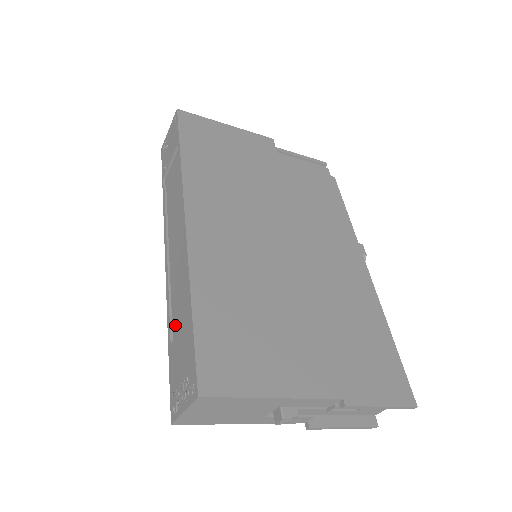
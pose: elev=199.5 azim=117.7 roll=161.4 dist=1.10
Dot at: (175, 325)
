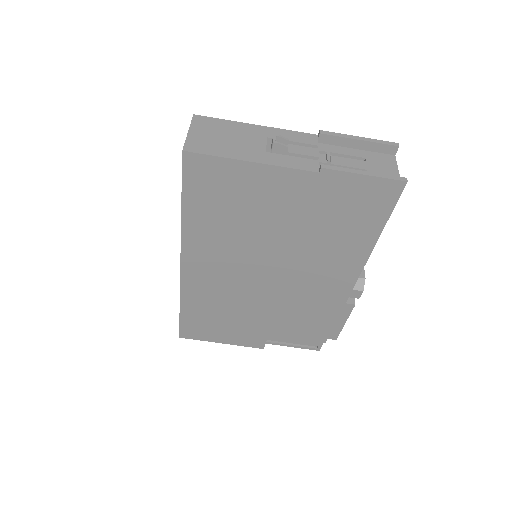
Dot at: occluded
